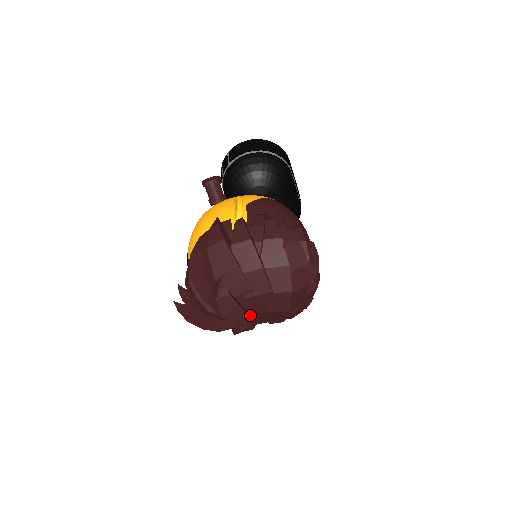
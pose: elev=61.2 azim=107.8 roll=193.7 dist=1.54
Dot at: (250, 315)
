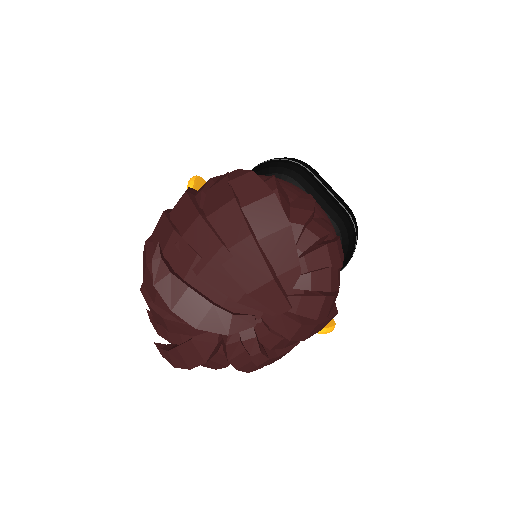
Dot at: (222, 308)
